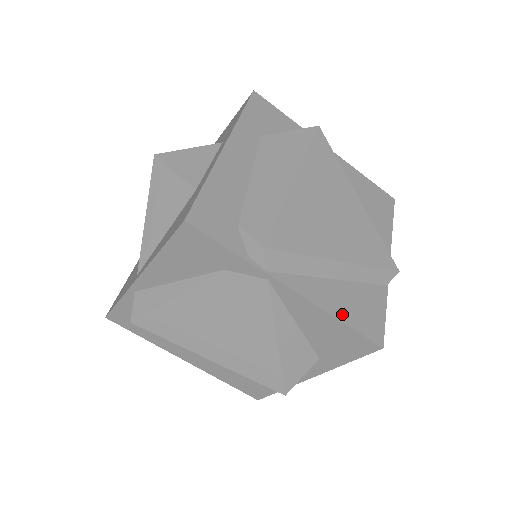
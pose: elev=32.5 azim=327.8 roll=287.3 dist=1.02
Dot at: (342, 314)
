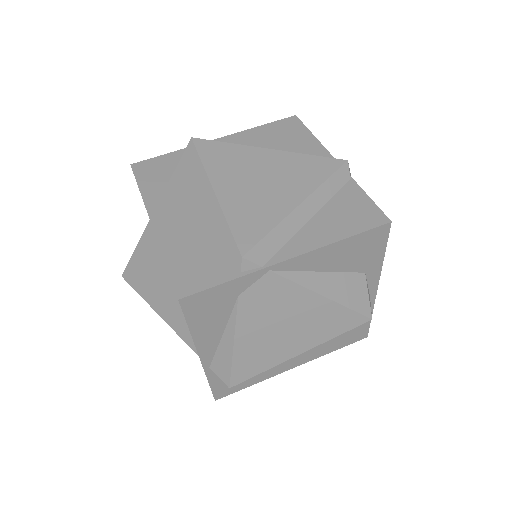
Dot at: (340, 234)
